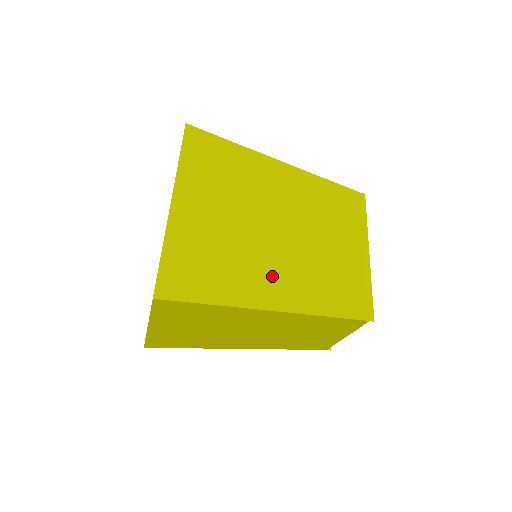
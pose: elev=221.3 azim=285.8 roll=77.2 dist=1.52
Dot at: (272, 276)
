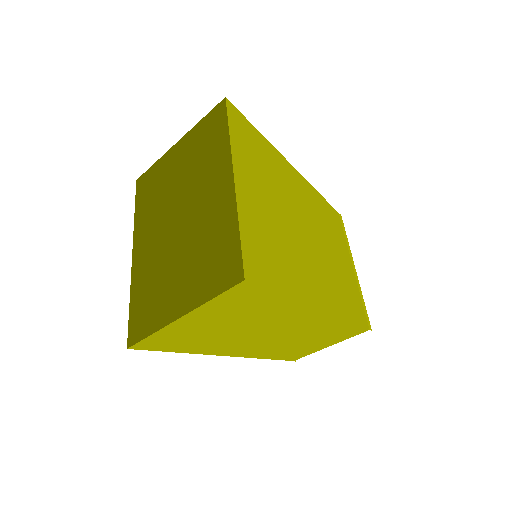
Dot at: (313, 275)
